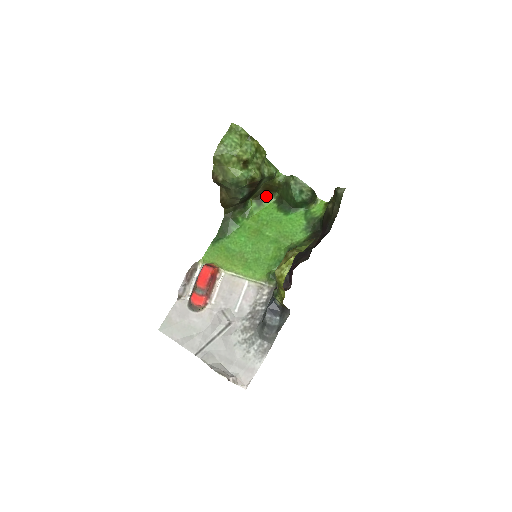
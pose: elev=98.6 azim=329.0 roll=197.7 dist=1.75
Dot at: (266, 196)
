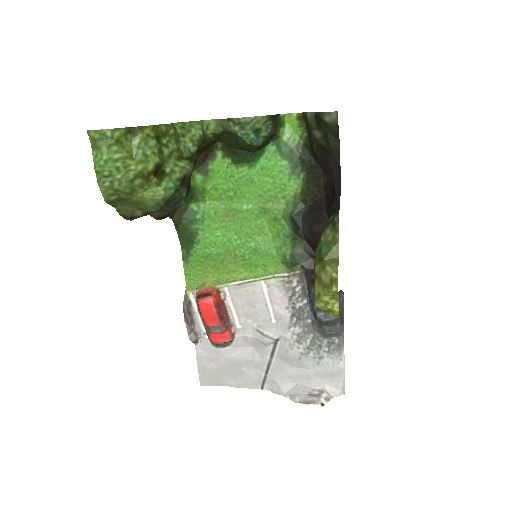
Dot at: (206, 156)
